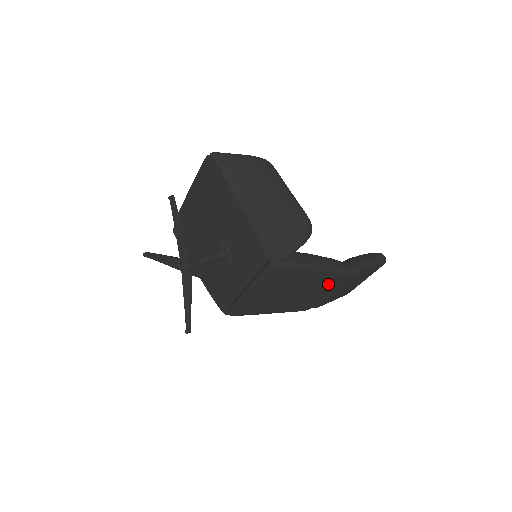
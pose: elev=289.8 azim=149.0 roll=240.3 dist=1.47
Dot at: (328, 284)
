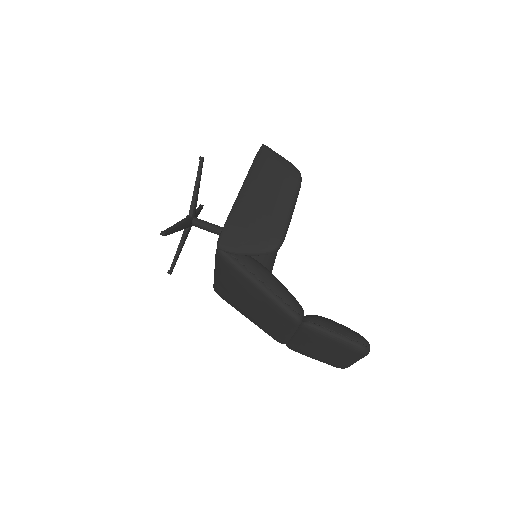
Dot at: (278, 318)
